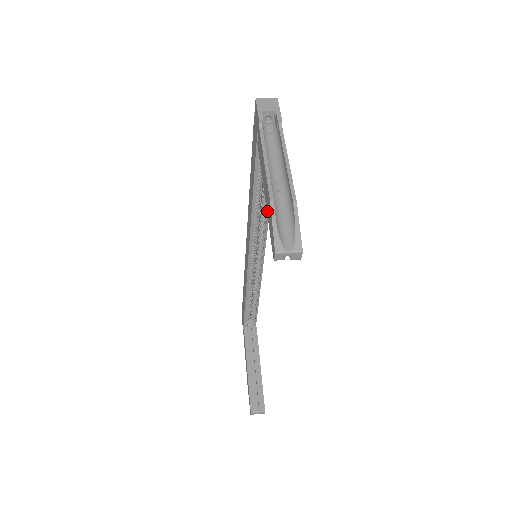
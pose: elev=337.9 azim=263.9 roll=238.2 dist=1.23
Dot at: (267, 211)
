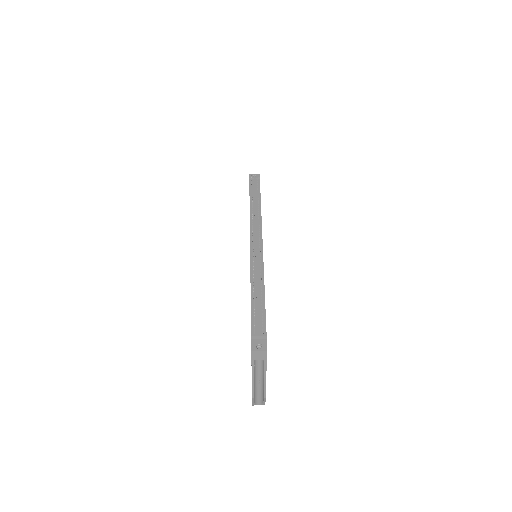
Dot at: occluded
